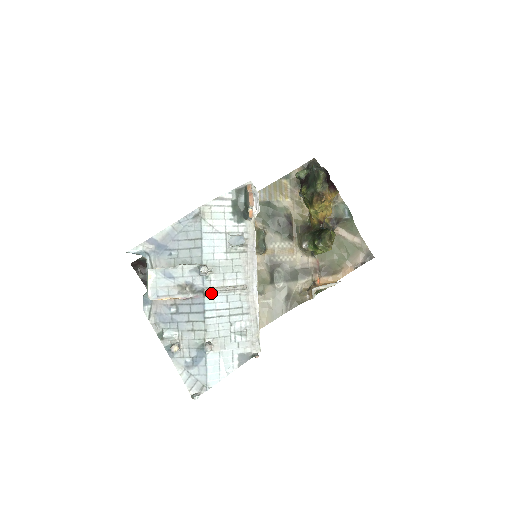
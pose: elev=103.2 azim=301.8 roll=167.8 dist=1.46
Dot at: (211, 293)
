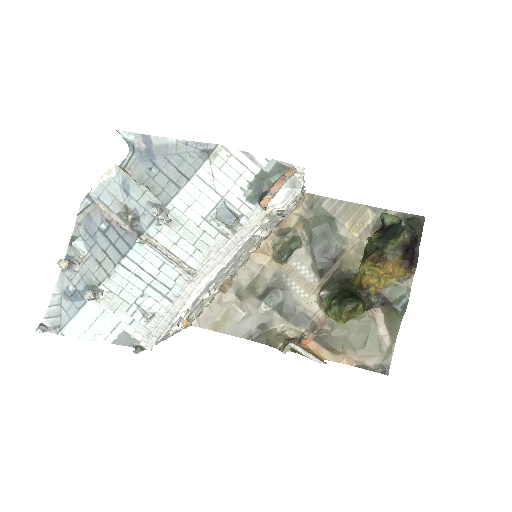
Dot at: (148, 244)
